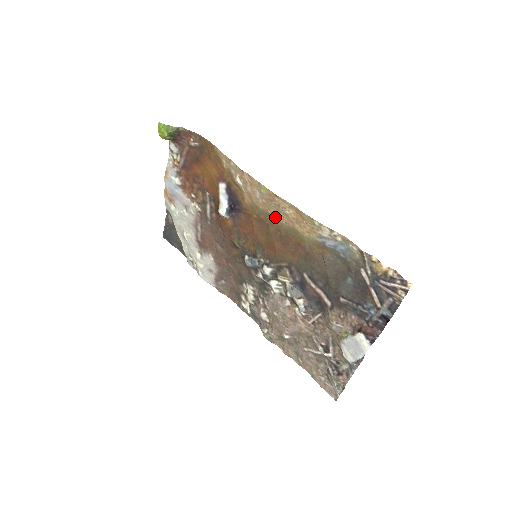
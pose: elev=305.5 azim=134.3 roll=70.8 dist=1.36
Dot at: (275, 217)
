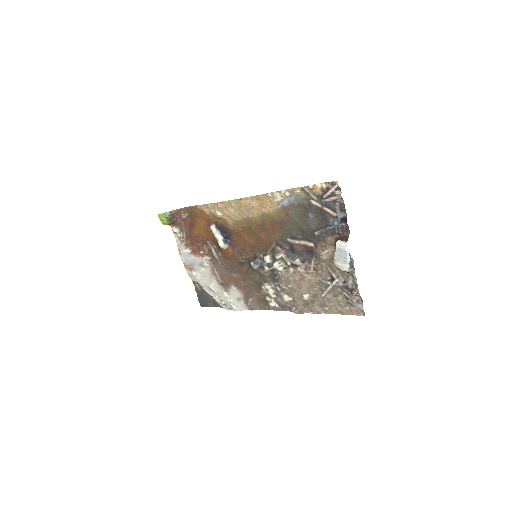
Dot at: (250, 217)
